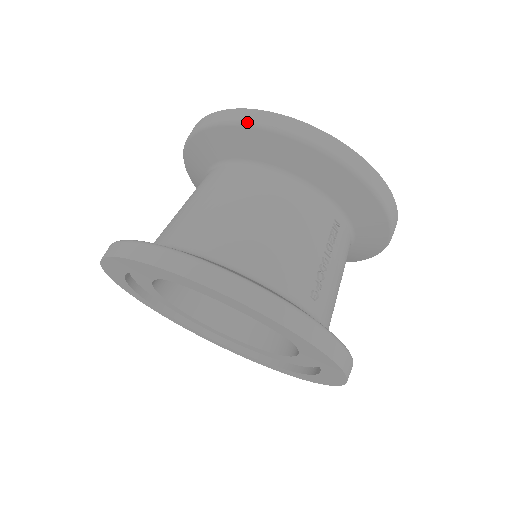
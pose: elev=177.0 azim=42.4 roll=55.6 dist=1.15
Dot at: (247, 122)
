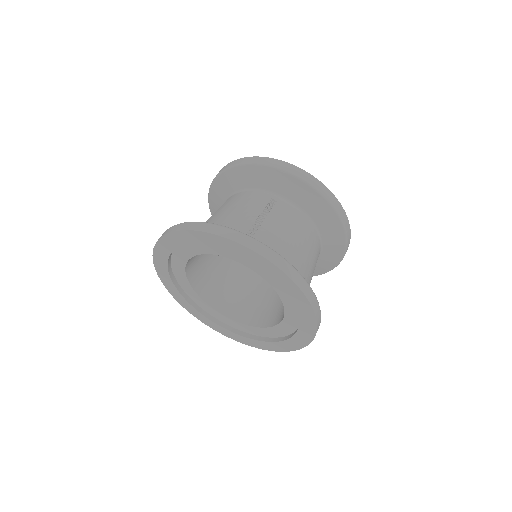
Dot at: (214, 179)
